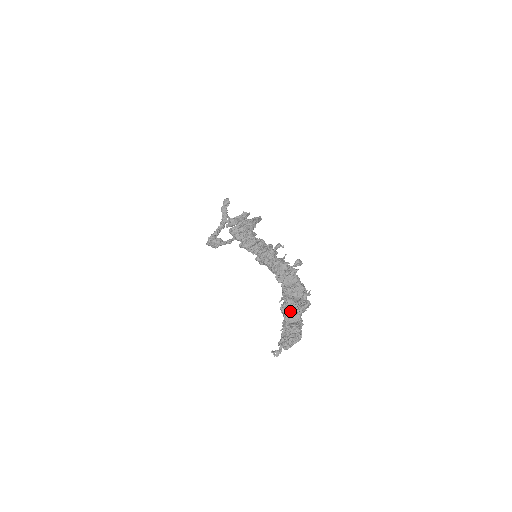
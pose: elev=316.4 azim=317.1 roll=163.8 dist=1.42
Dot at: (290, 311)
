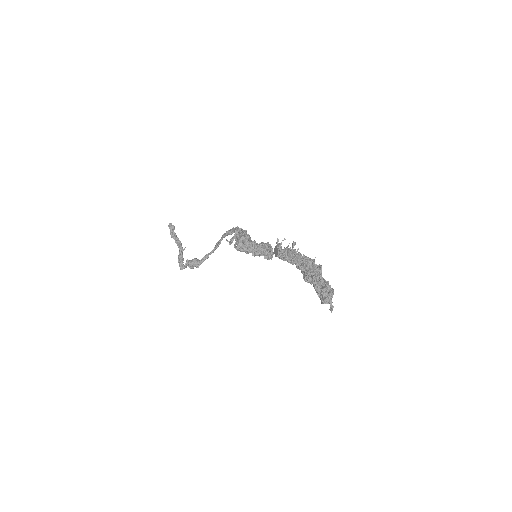
Dot at: (316, 278)
